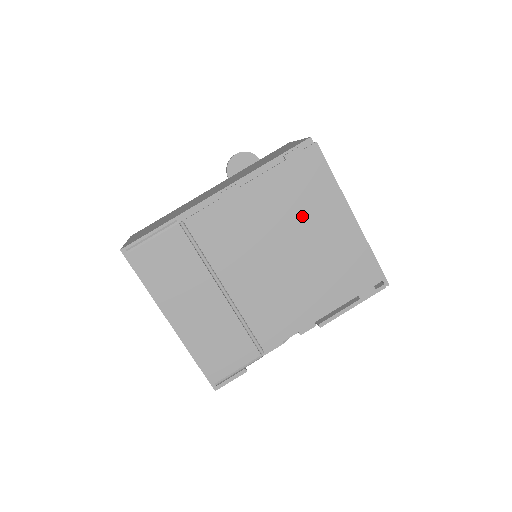
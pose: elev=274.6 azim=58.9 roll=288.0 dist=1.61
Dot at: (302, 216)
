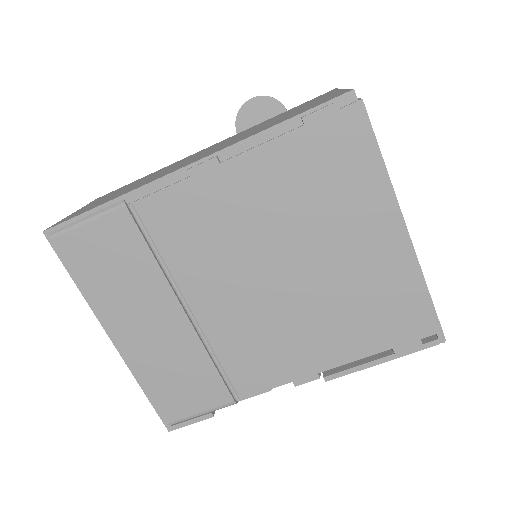
Dot at: (320, 219)
